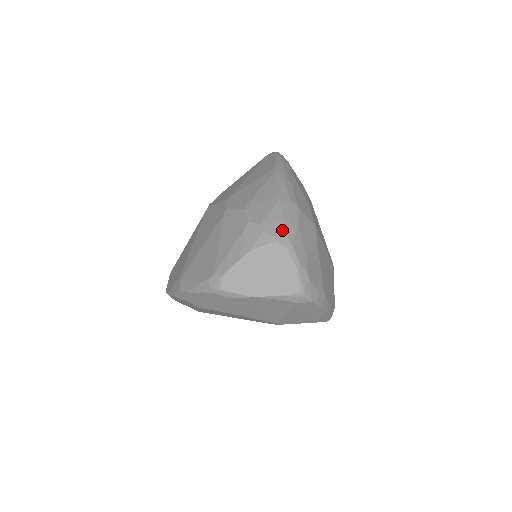
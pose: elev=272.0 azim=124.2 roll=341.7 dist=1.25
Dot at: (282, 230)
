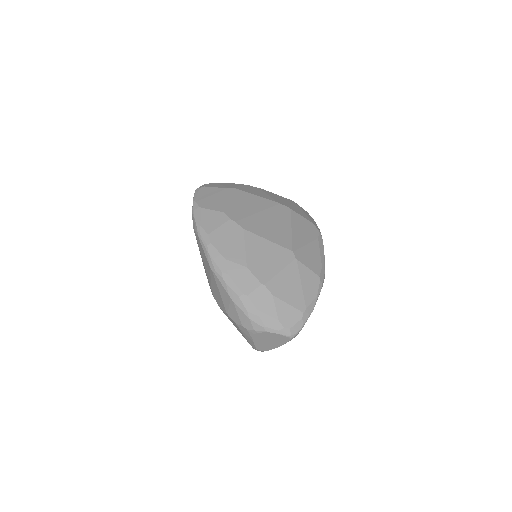
Dot at: (253, 324)
